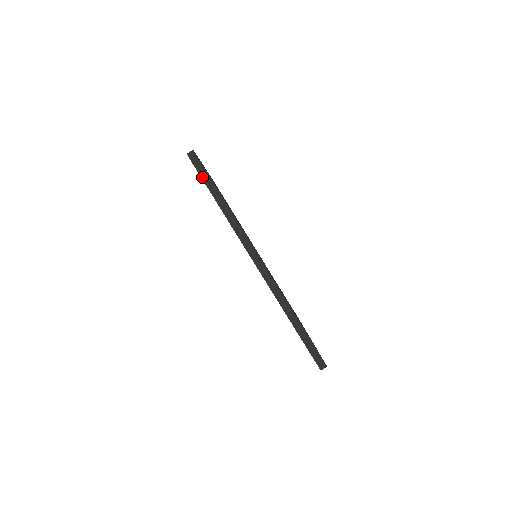
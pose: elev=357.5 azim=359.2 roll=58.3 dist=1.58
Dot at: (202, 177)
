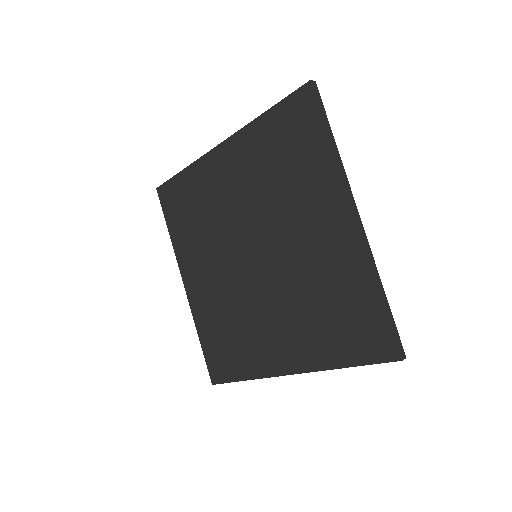
Dot at: (320, 108)
